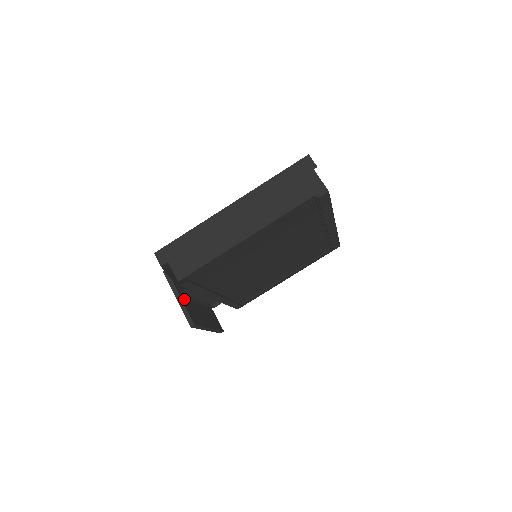
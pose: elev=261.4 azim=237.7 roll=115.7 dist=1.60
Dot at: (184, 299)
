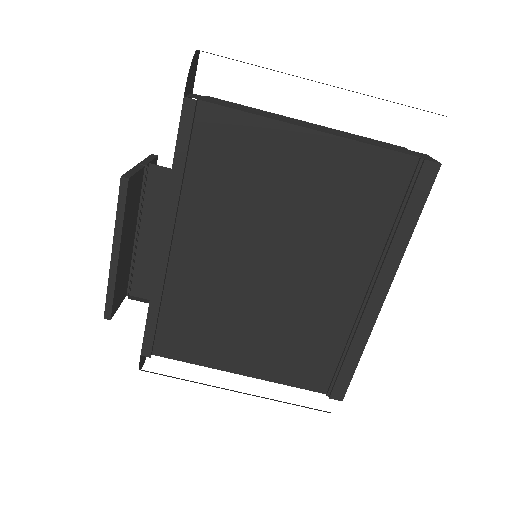
Dot at: (142, 179)
